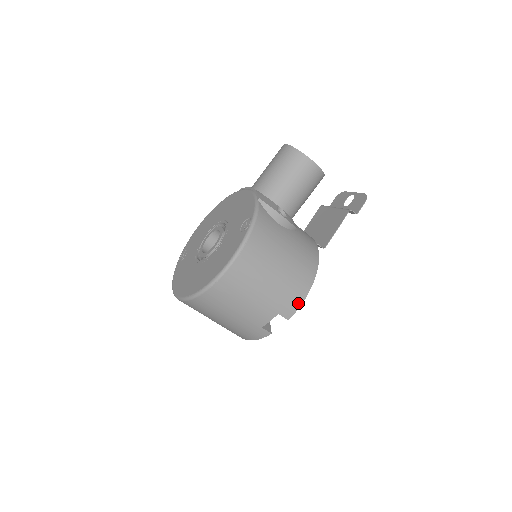
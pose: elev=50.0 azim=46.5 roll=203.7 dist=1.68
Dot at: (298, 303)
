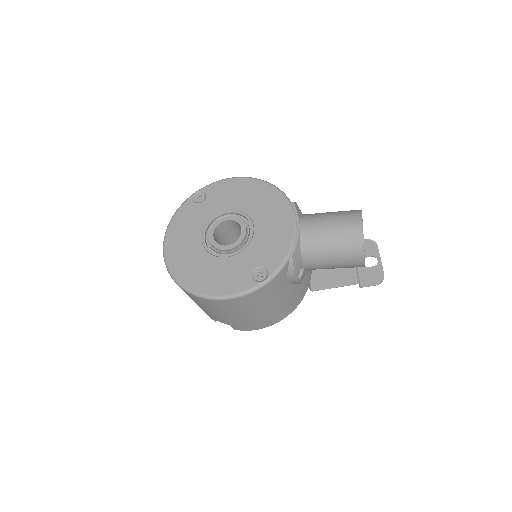
Dot at: (251, 329)
